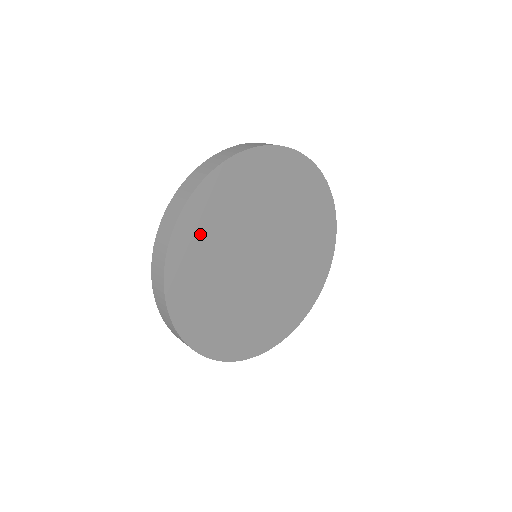
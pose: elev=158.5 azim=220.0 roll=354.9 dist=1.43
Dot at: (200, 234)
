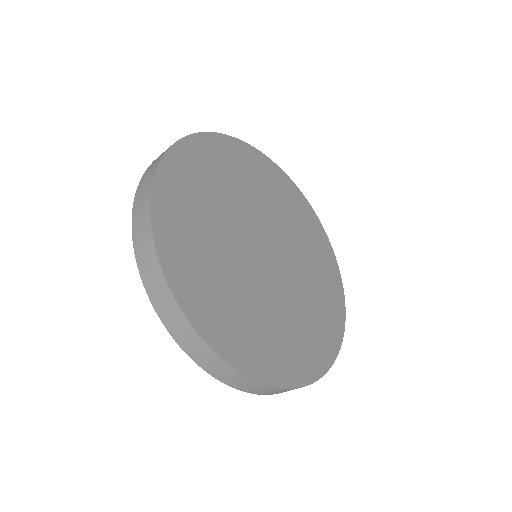
Dot at: (247, 166)
